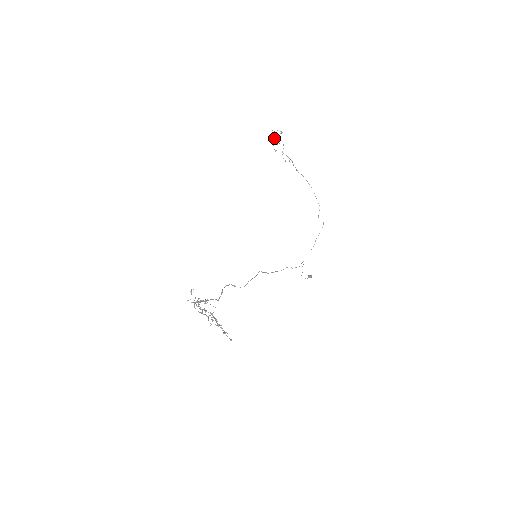
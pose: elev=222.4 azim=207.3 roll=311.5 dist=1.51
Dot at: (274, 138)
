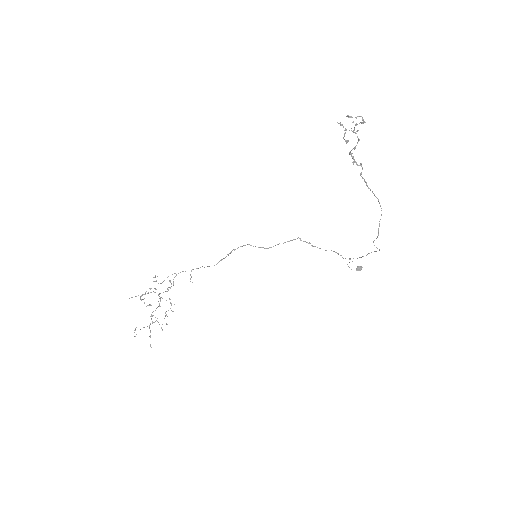
Dot at: (353, 121)
